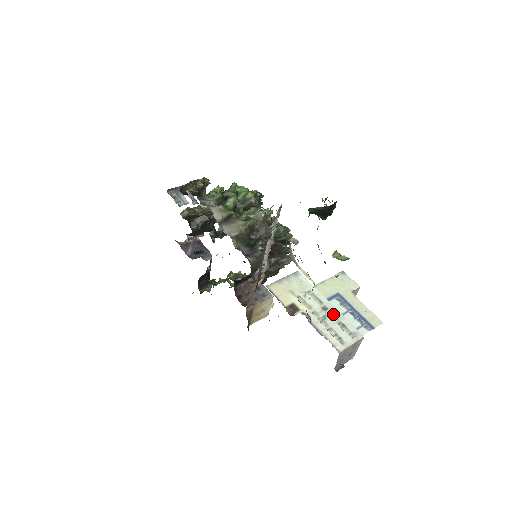
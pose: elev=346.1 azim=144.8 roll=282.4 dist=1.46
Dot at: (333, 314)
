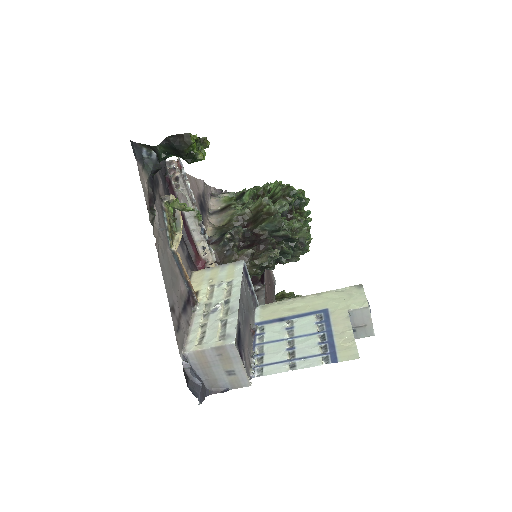
Dot at: (228, 309)
